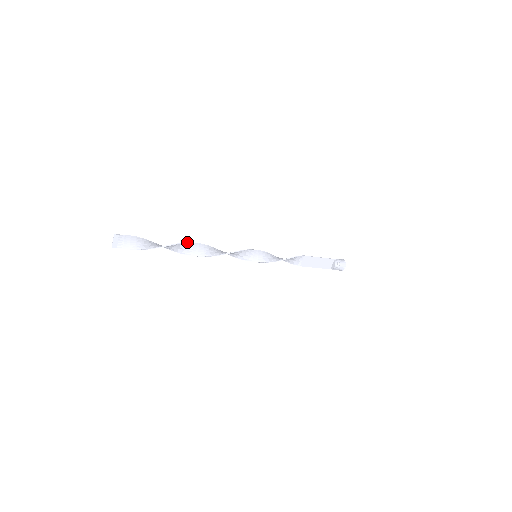
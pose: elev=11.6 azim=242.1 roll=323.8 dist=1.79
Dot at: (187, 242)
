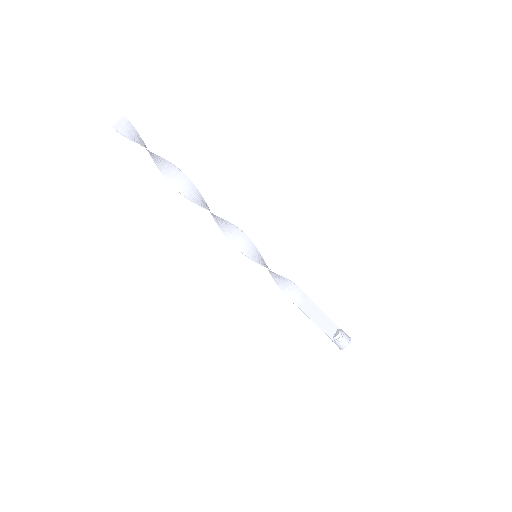
Dot at: (192, 182)
